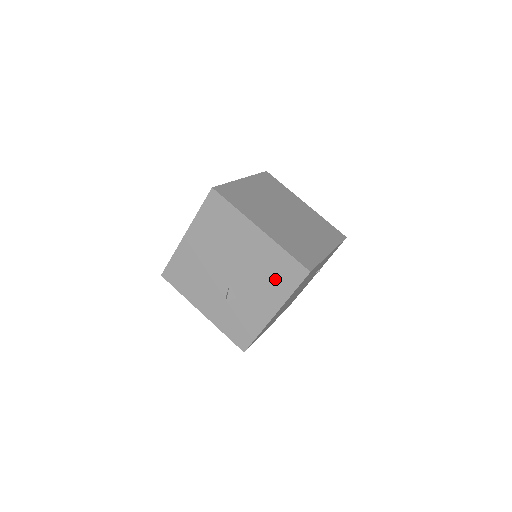
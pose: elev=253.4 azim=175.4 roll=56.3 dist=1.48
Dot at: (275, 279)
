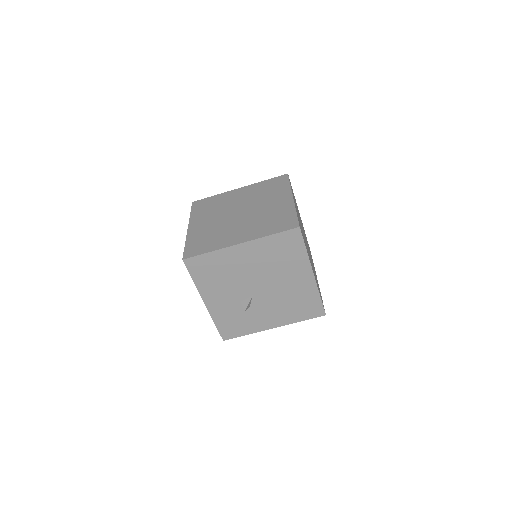
Dot at: (295, 308)
